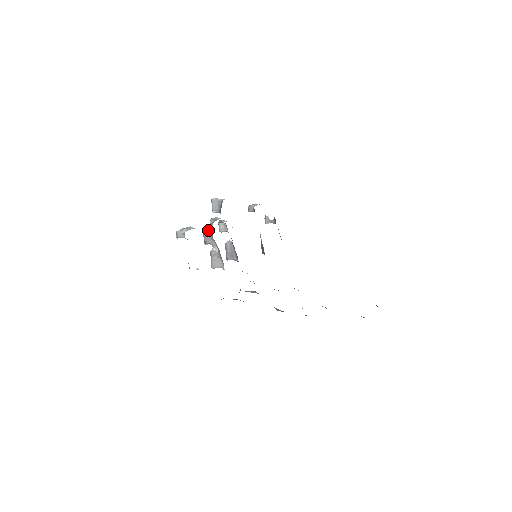
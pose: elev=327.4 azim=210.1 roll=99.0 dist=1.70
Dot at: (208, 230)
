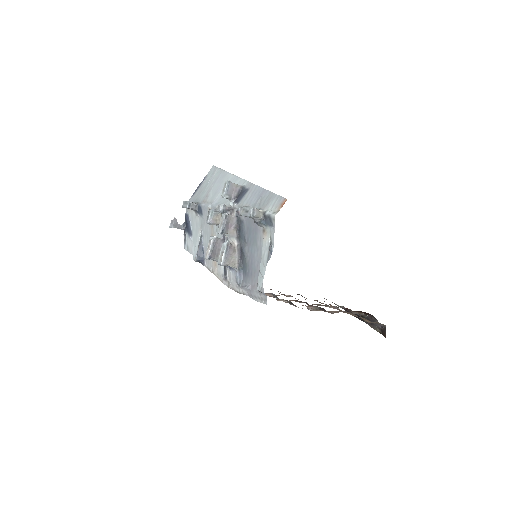
Dot at: (231, 216)
